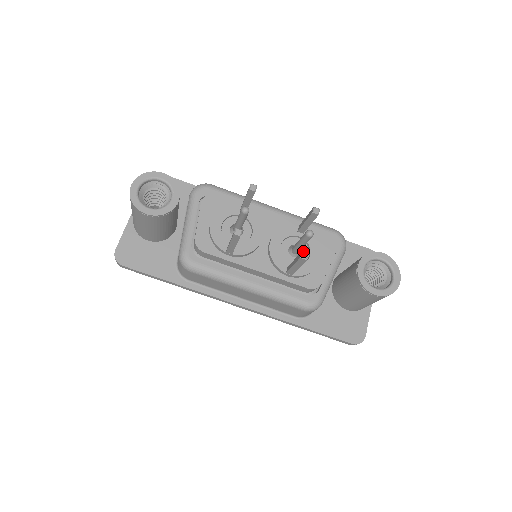
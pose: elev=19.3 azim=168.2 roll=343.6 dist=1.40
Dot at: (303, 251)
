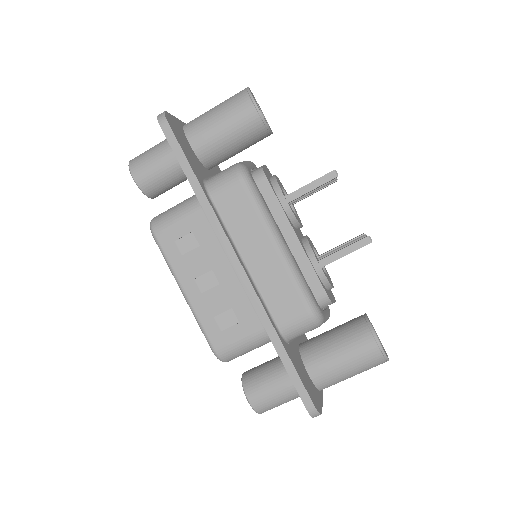
Dot at: occluded
